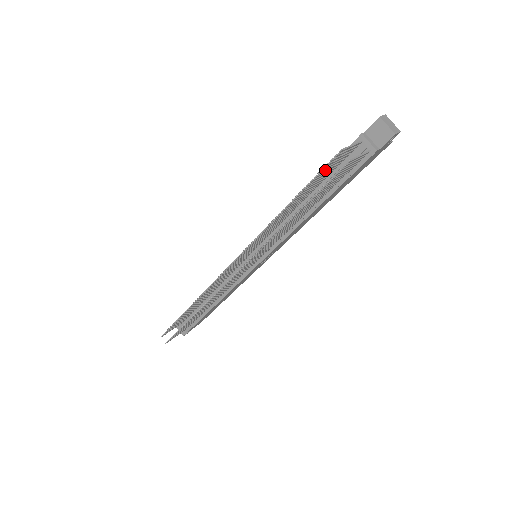
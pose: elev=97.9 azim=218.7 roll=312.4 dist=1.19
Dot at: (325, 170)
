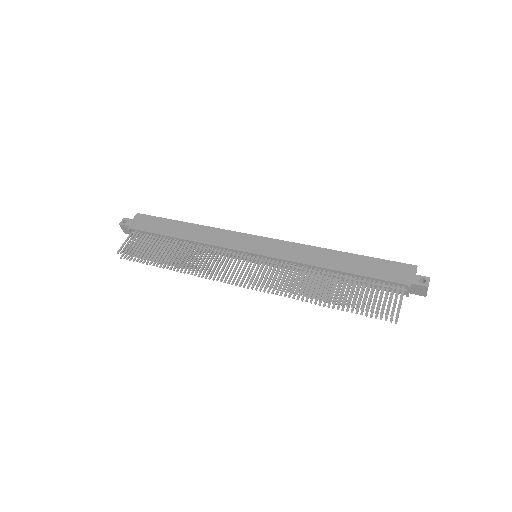
Dot at: occluded
